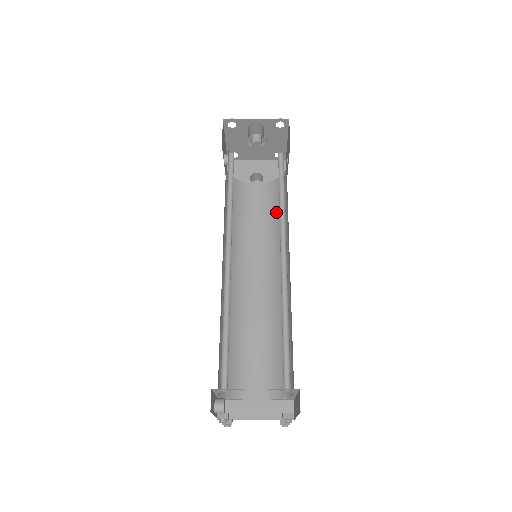
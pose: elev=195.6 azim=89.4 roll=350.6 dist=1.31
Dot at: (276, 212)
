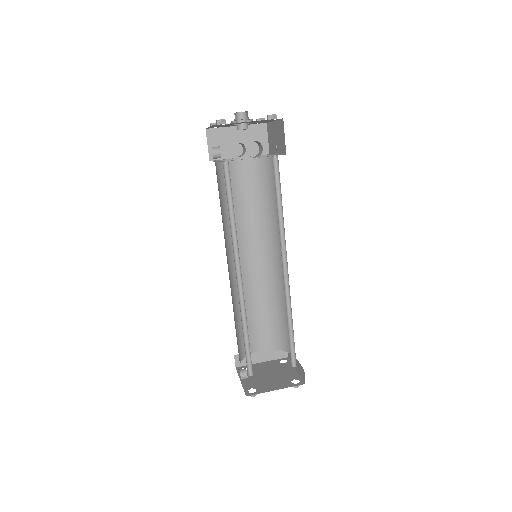
Dot at: (264, 194)
